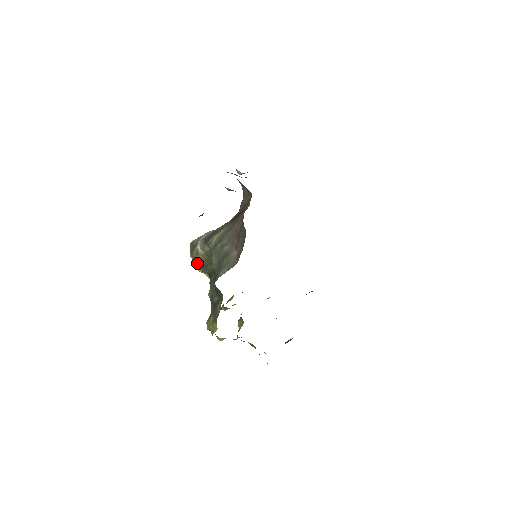
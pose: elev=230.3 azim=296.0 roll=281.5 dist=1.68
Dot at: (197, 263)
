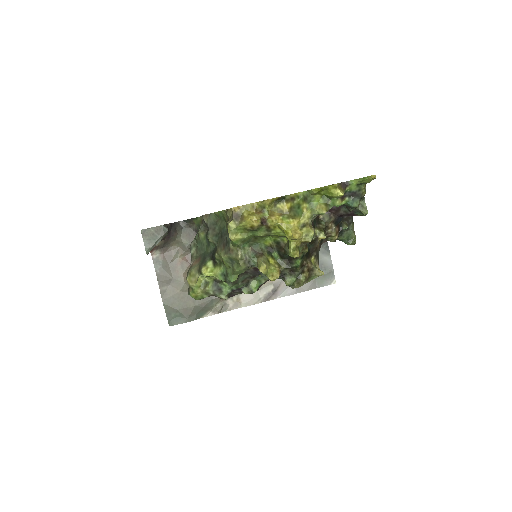
Dot at: (197, 274)
